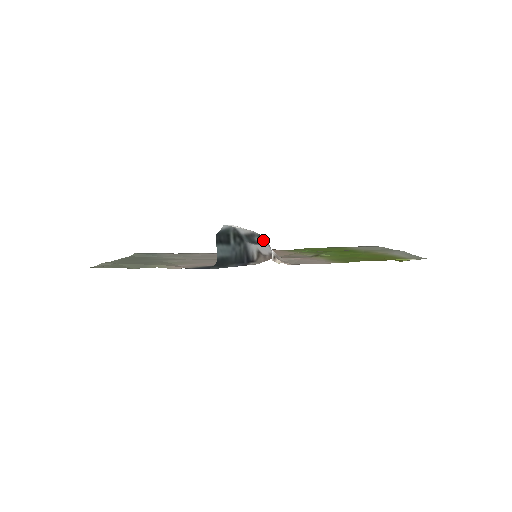
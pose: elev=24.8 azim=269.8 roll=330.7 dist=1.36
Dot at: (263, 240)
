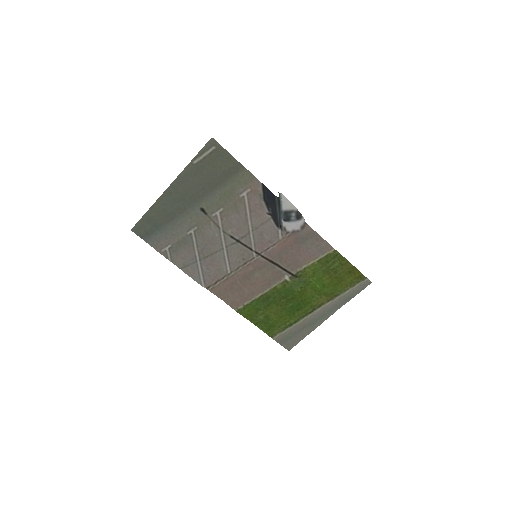
Dot at: (298, 215)
